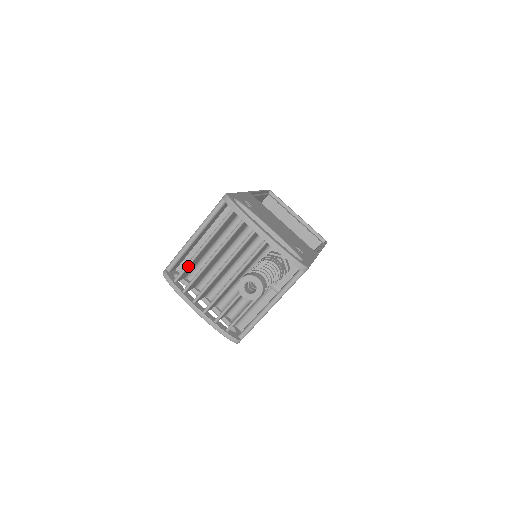
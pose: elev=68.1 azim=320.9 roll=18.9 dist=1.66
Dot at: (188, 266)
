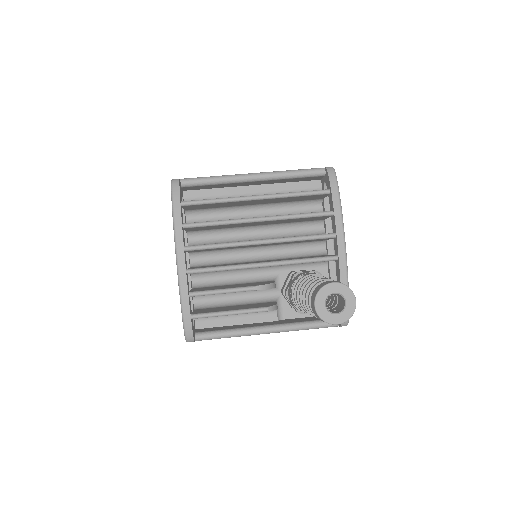
Dot at: (217, 202)
